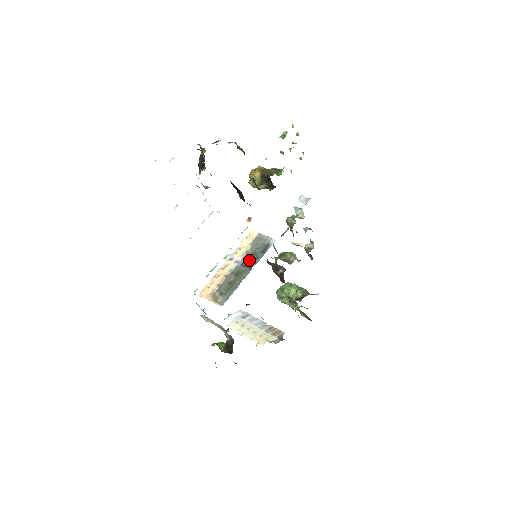
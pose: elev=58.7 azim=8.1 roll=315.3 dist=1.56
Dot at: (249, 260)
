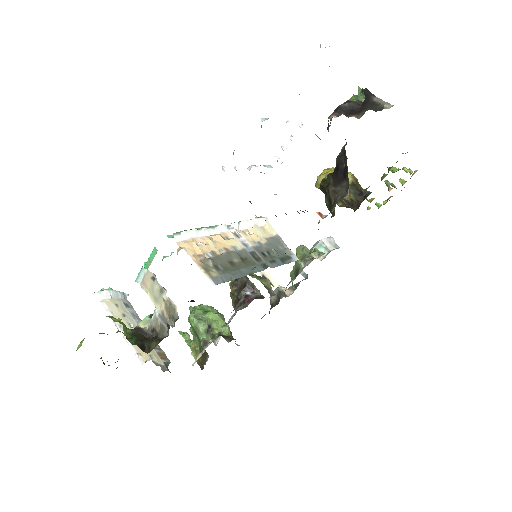
Dot at: (263, 255)
